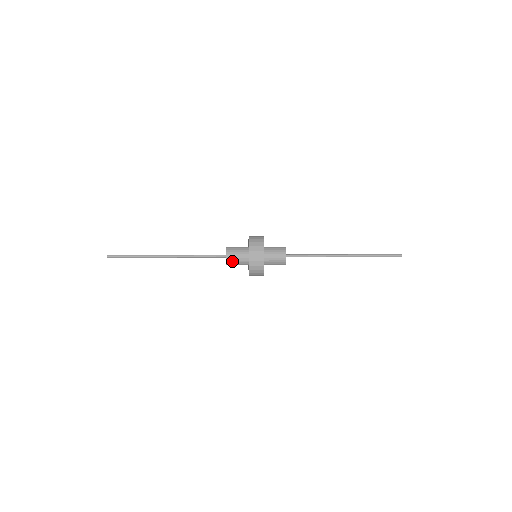
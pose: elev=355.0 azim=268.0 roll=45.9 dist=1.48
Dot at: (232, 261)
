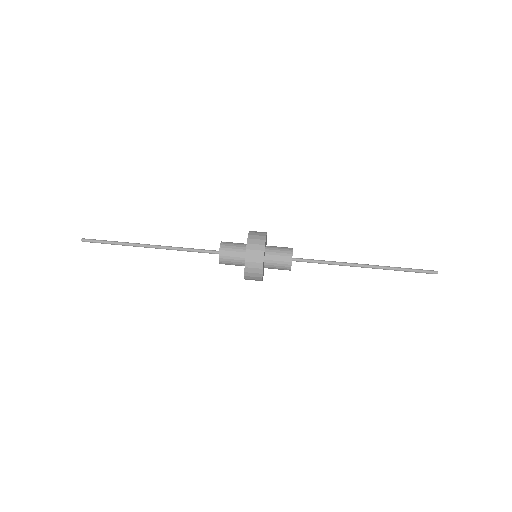
Dot at: occluded
